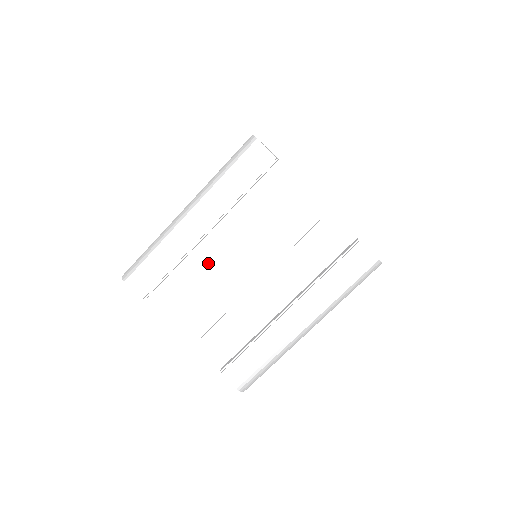
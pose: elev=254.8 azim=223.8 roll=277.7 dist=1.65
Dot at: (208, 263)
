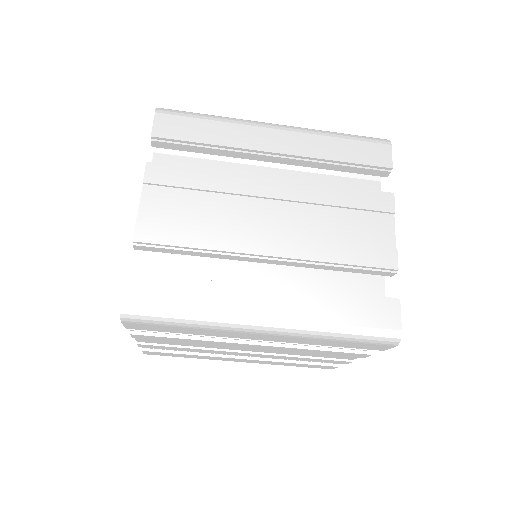
Dot at: (227, 339)
